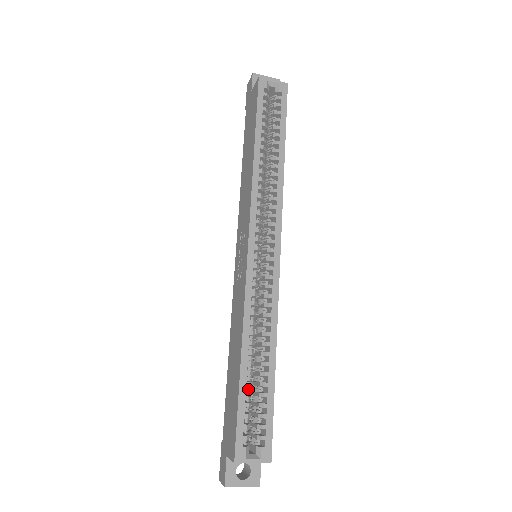
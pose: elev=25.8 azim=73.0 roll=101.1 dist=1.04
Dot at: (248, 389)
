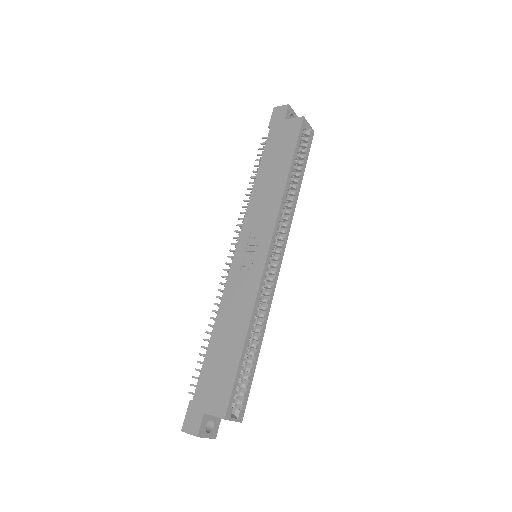
Dot at: occluded
